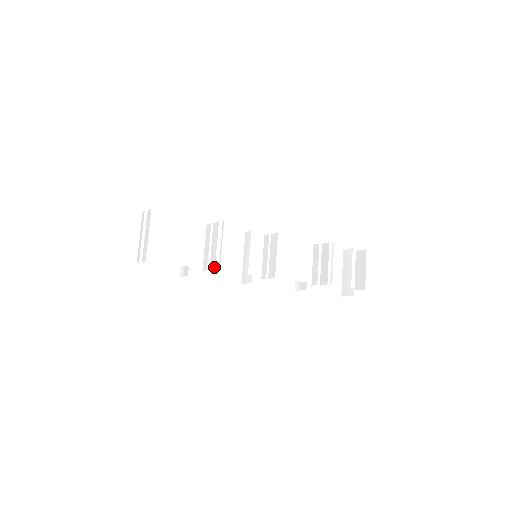
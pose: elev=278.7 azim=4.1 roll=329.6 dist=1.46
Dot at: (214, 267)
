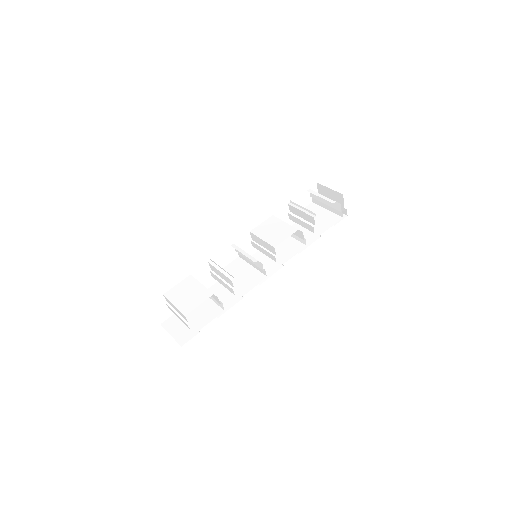
Dot at: (230, 280)
